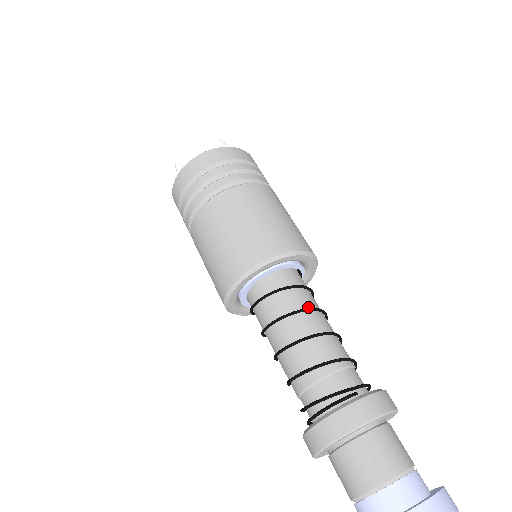
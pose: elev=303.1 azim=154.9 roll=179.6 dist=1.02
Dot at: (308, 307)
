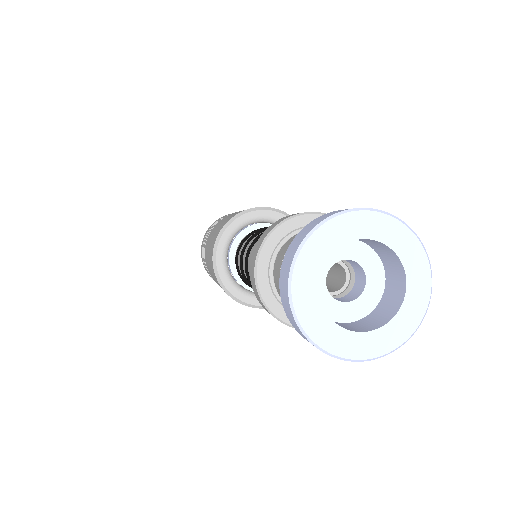
Dot at: occluded
